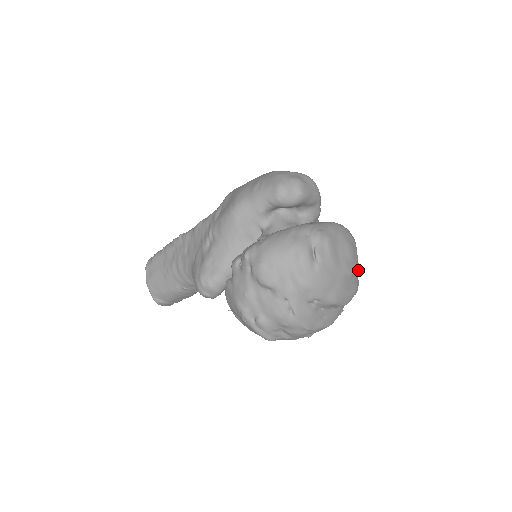
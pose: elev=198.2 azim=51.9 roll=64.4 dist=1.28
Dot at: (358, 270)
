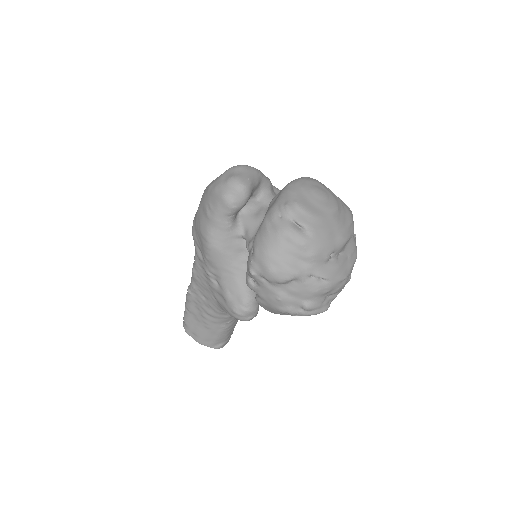
Dot at: (338, 199)
